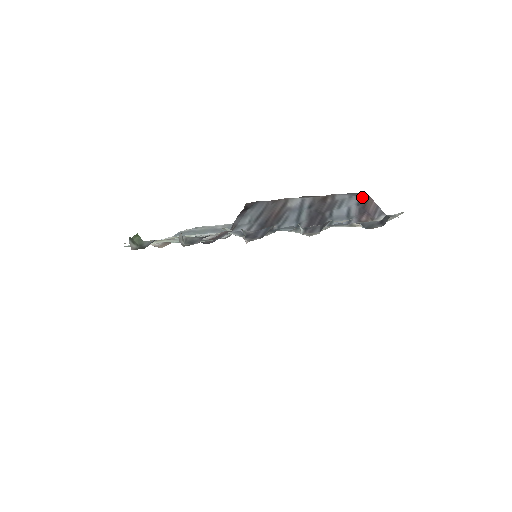
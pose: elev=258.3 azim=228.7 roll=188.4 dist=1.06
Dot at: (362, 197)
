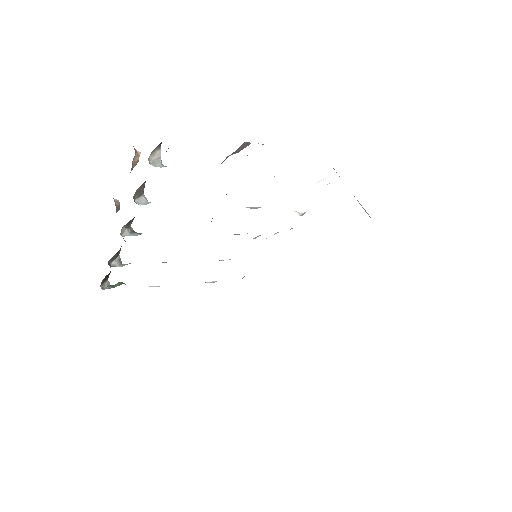
Dot at: occluded
